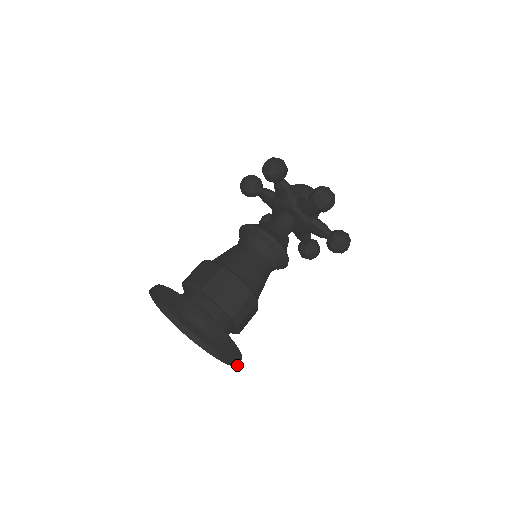
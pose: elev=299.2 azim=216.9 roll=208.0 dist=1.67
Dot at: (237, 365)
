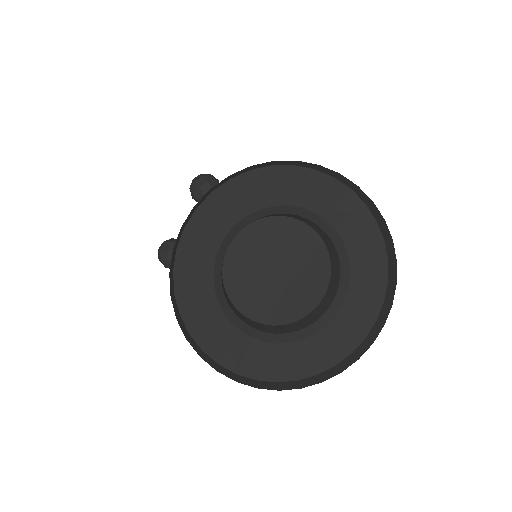
Dot at: (315, 381)
